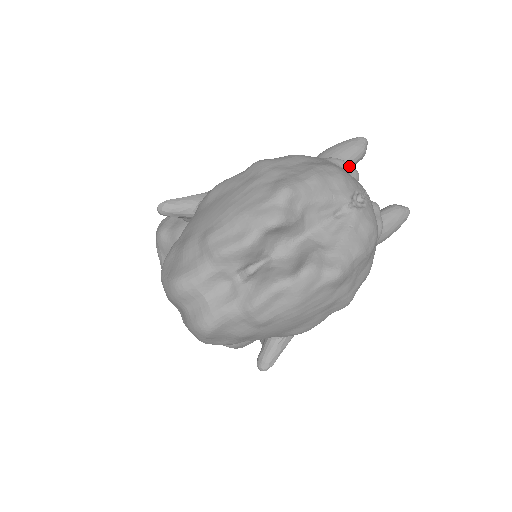
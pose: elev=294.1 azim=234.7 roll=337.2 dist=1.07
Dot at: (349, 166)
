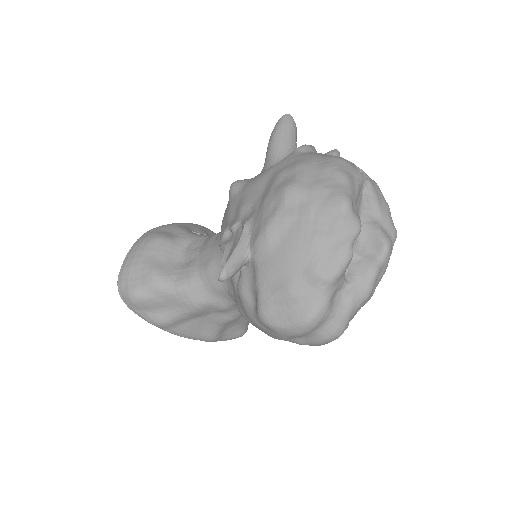
Dot at: (311, 146)
